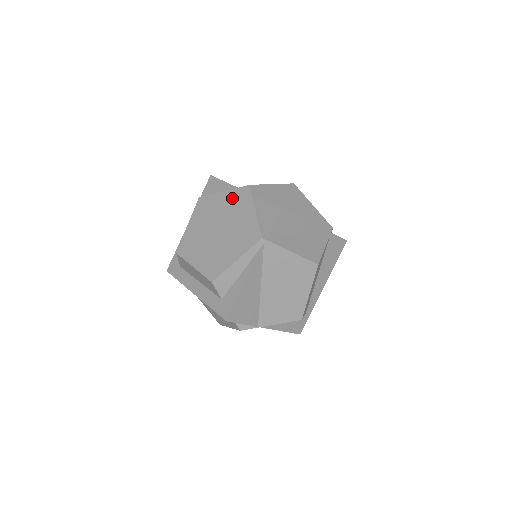
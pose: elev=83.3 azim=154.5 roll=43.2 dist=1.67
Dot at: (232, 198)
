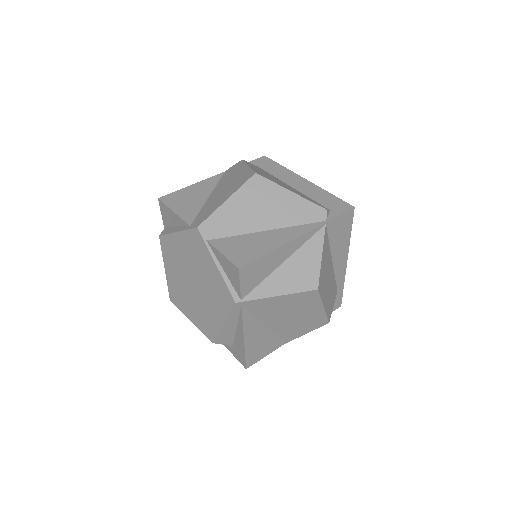
Dot at: (188, 243)
